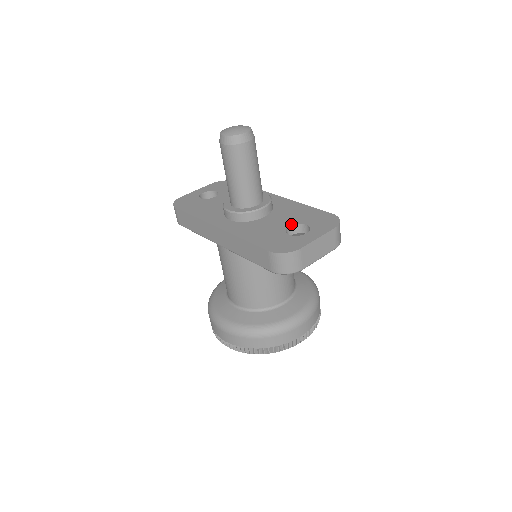
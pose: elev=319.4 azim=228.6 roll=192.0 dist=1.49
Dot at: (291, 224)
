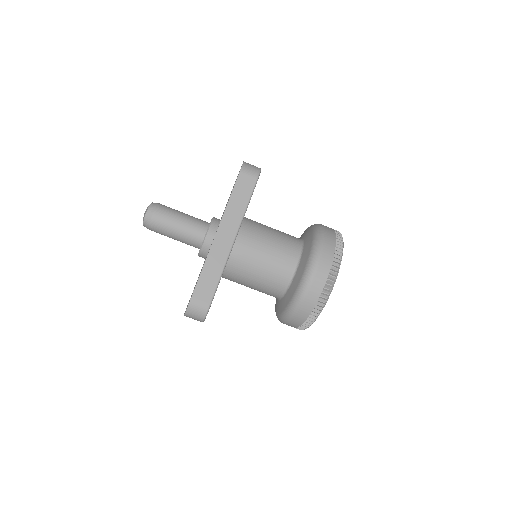
Dot at: occluded
